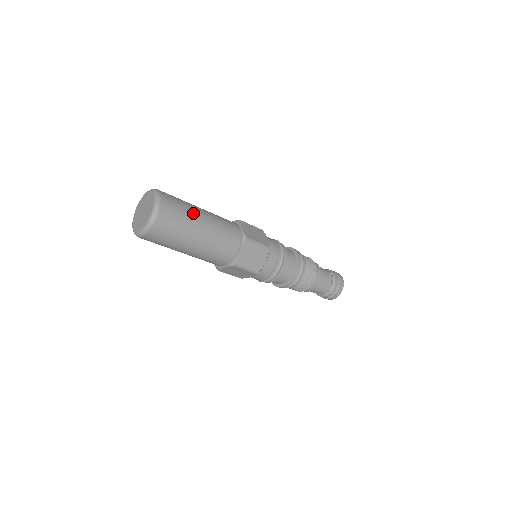
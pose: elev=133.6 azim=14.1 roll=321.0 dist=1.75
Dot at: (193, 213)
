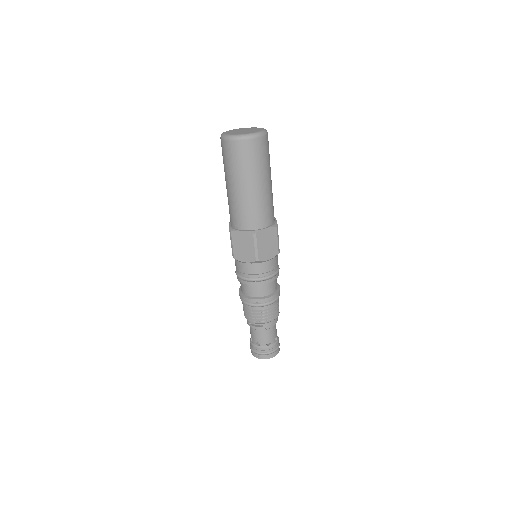
Dot at: occluded
